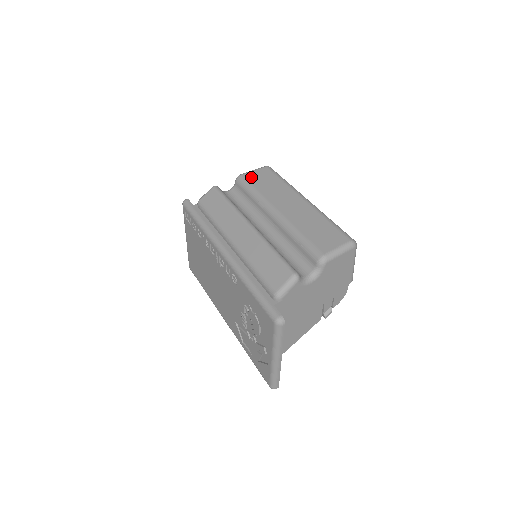
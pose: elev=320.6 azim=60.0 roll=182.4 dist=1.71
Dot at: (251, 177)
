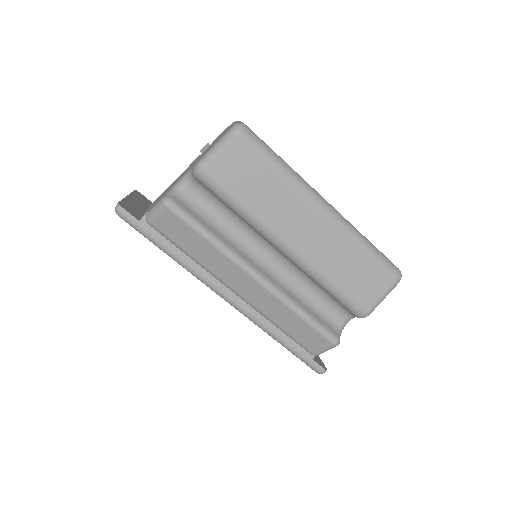
Dot at: (222, 173)
